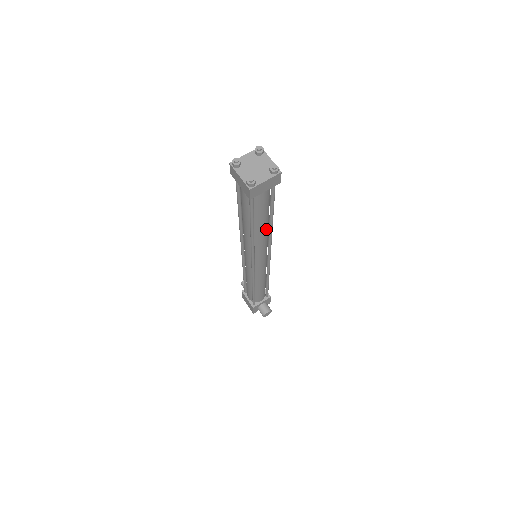
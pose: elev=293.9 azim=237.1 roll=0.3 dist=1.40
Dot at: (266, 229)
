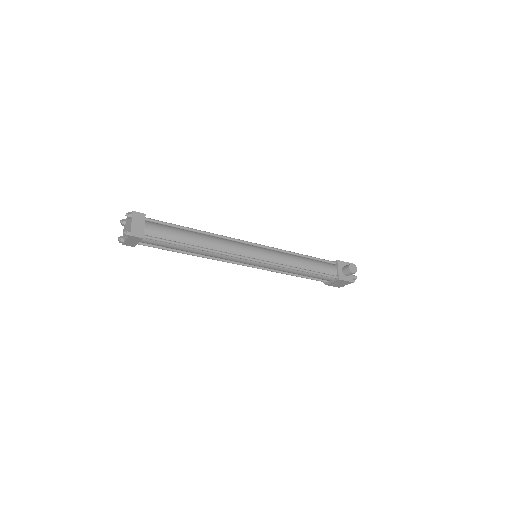
Dot at: (206, 237)
